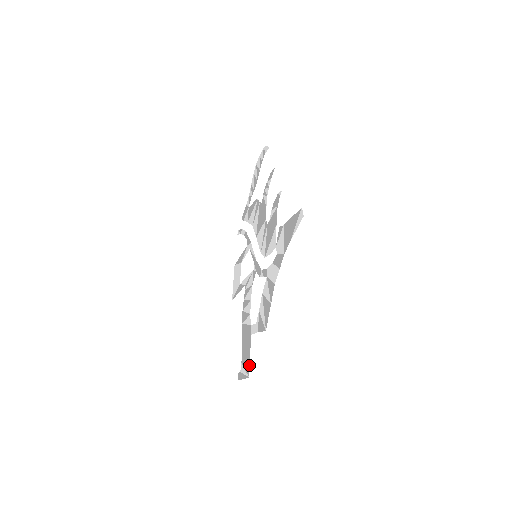
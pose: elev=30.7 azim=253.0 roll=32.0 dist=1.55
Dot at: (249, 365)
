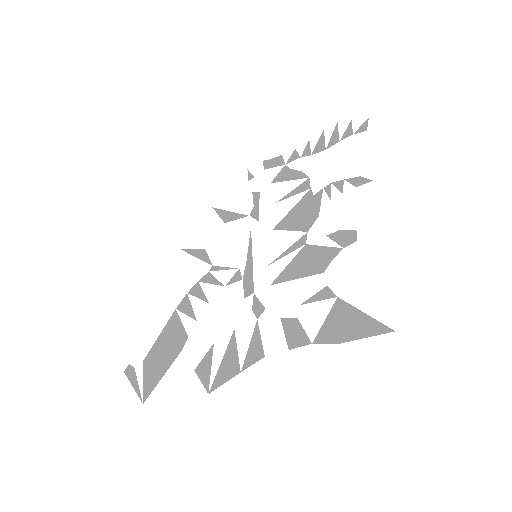
Dot at: (153, 388)
